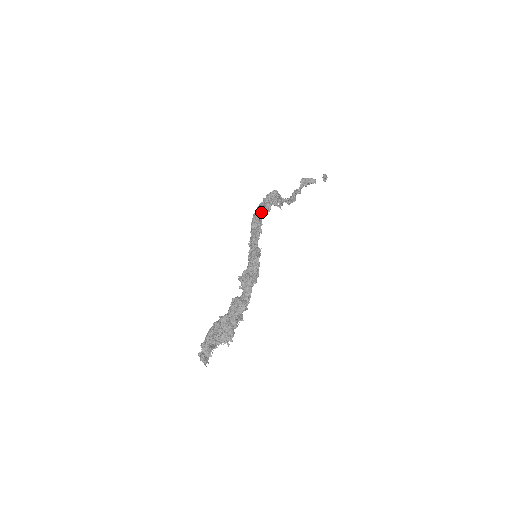
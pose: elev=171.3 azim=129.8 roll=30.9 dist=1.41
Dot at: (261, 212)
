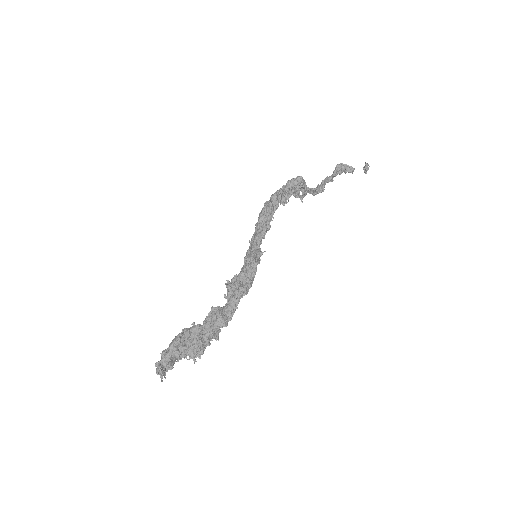
Dot at: (276, 202)
